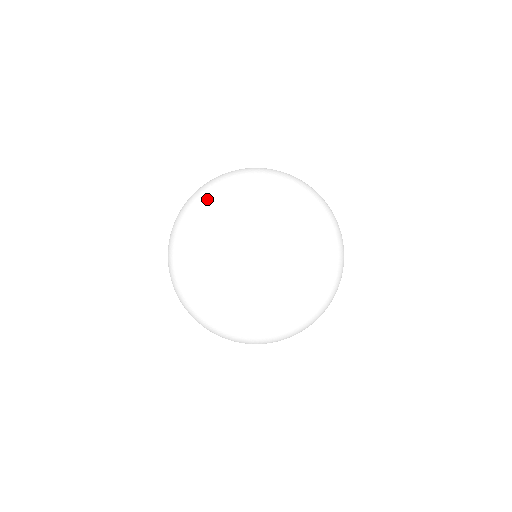
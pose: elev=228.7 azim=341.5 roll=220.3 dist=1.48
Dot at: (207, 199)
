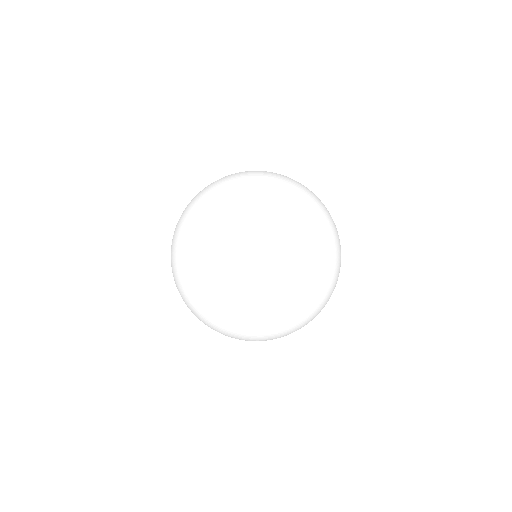
Dot at: (269, 191)
